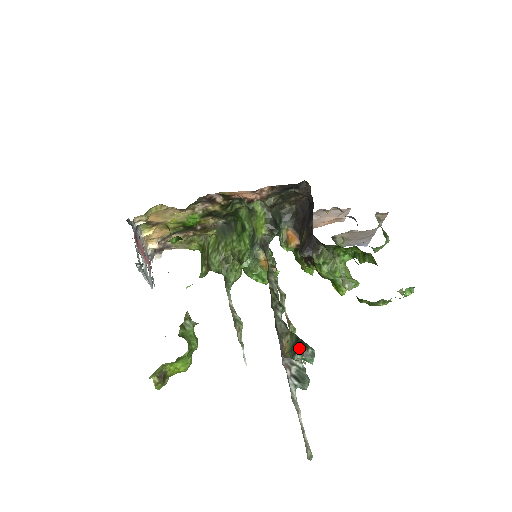
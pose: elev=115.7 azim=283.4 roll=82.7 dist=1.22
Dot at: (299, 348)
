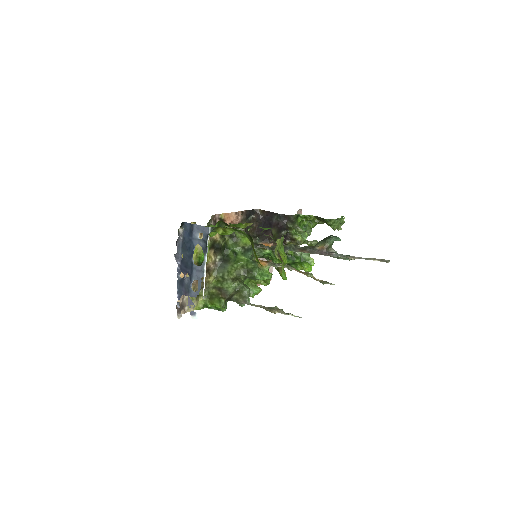
Dot at: (328, 236)
